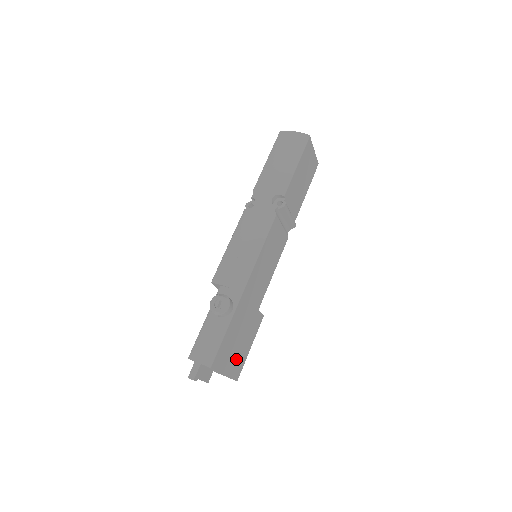
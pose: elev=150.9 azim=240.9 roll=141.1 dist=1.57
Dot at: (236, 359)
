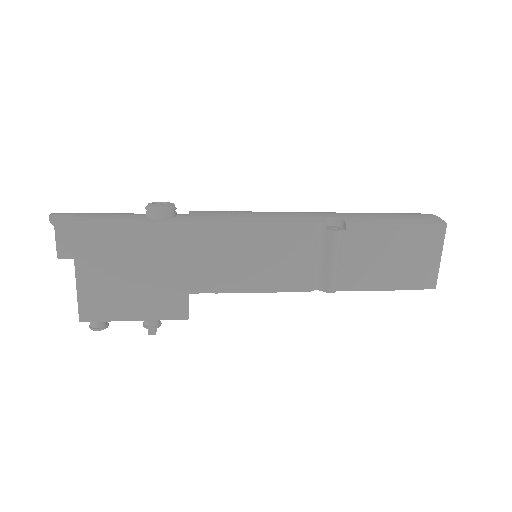
Dot at: (106, 289)
